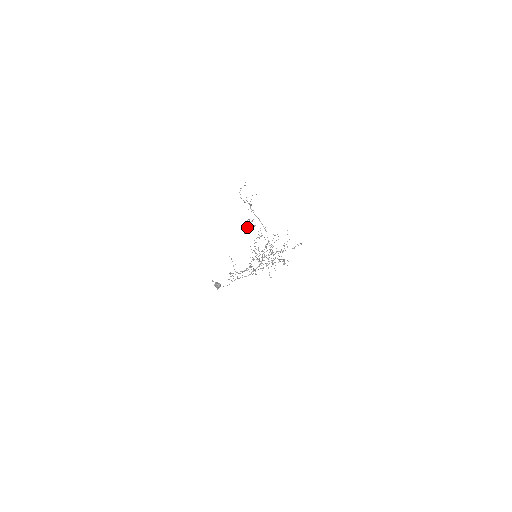
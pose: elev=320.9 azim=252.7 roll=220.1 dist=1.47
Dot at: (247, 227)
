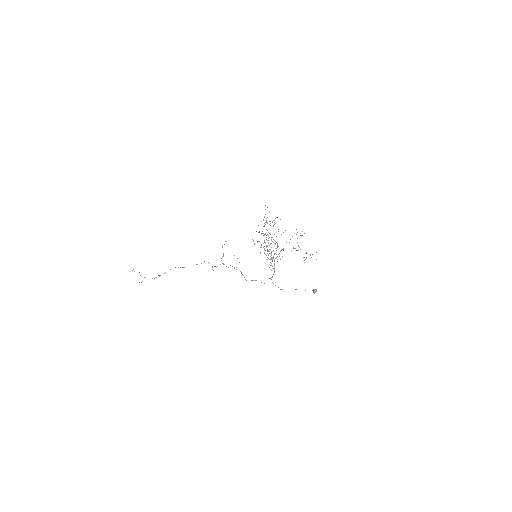
Dot at: occluded
